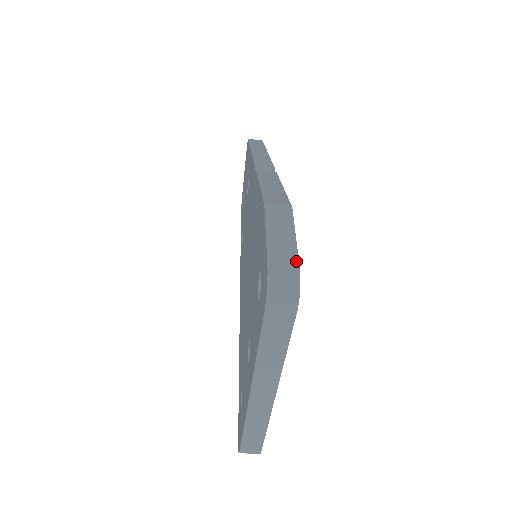
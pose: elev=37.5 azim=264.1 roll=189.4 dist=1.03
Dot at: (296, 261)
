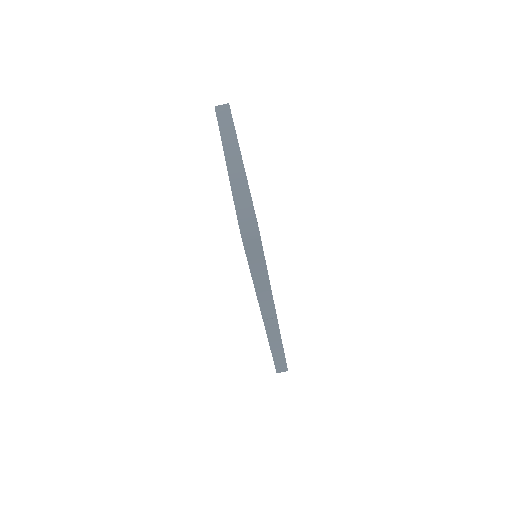
Dot at: occluded
